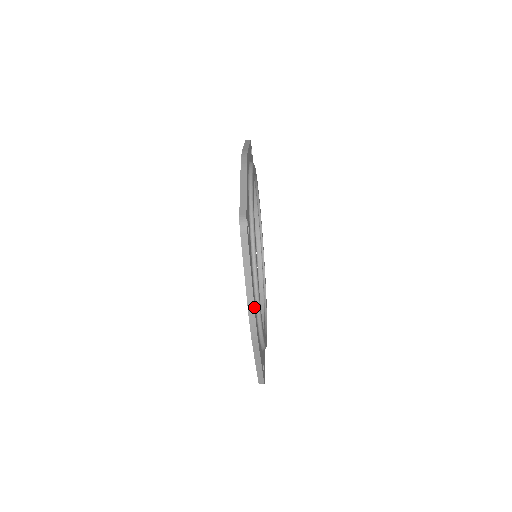
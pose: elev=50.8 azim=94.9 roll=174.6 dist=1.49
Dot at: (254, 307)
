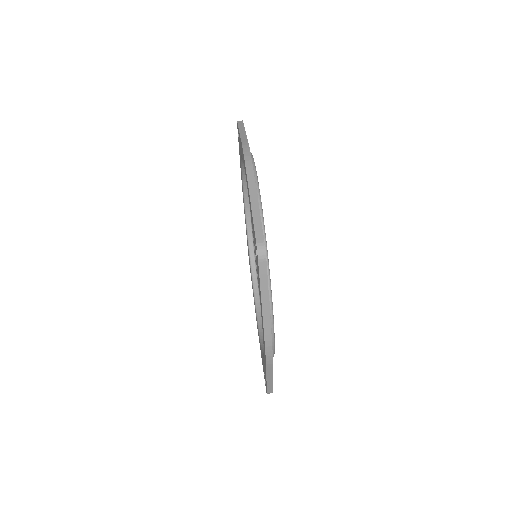
Dot at: (248, 143)
